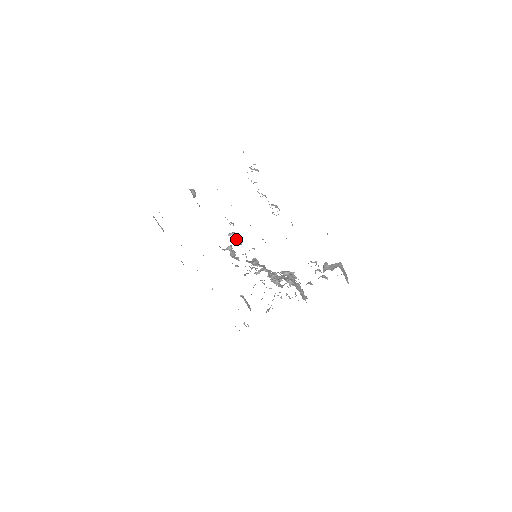
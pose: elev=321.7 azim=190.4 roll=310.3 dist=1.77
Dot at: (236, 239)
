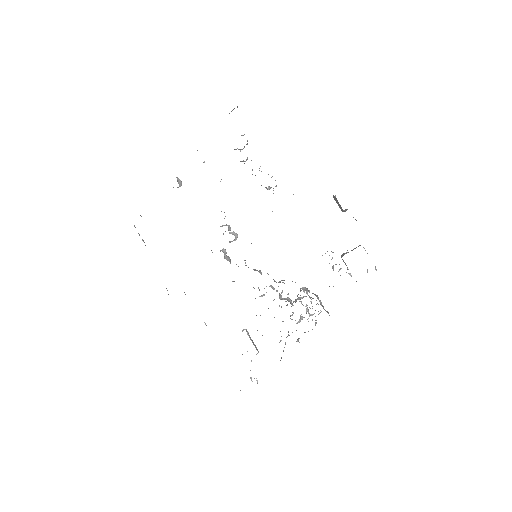
Dot at: (229, 232)
